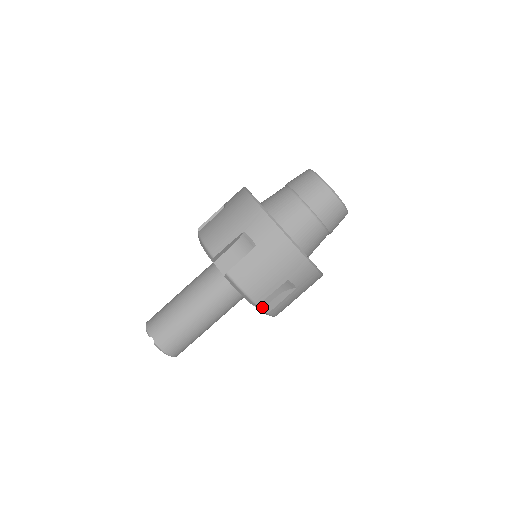
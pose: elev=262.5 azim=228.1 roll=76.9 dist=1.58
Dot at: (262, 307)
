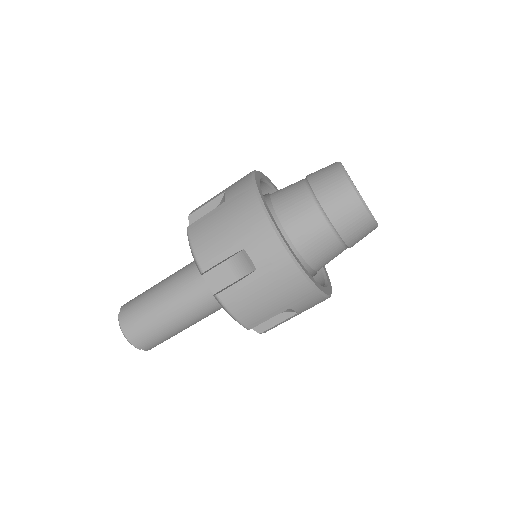
Dot at: occluded
